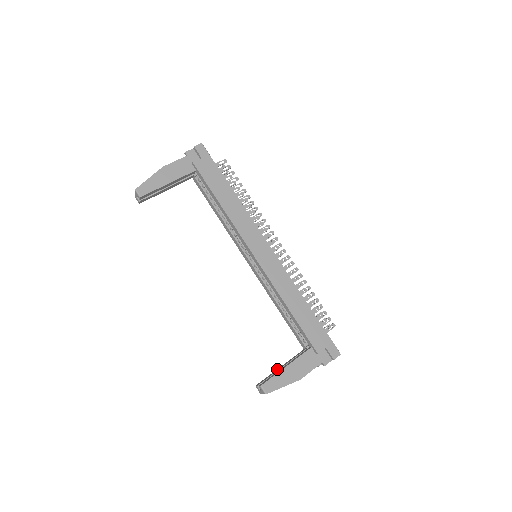
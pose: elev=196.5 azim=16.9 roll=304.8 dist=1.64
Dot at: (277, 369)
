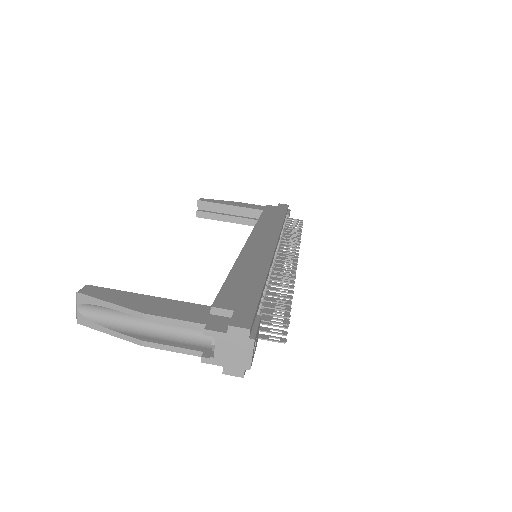
Dot at: occluded
